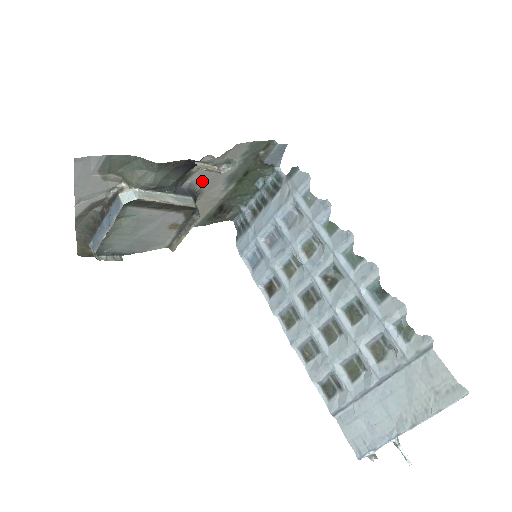
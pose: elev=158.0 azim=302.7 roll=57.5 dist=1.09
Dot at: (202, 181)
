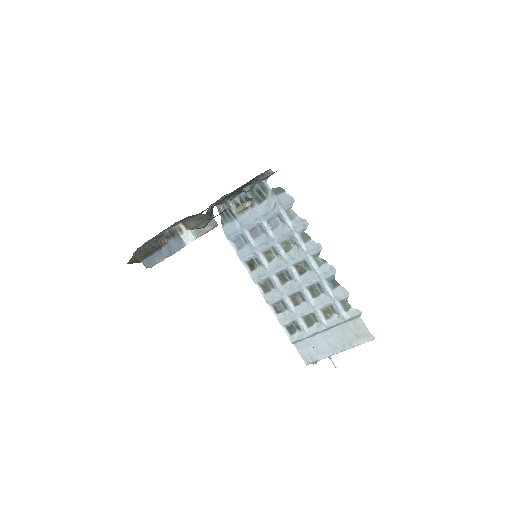
Dot at: (218, 201)
